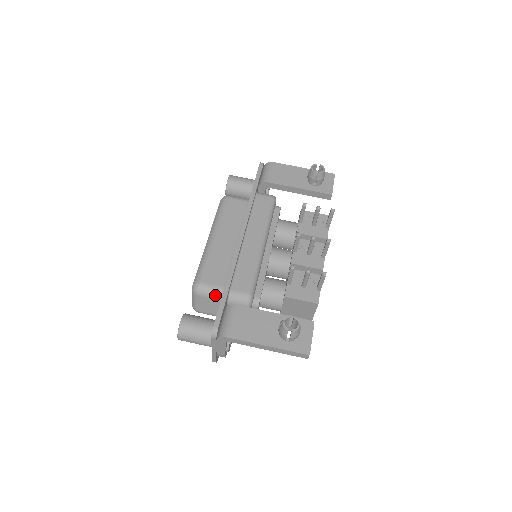
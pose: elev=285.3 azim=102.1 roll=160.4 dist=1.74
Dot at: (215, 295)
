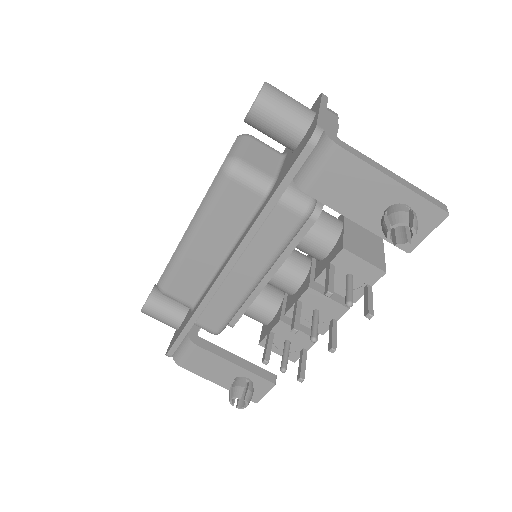
Dot at: occluded
